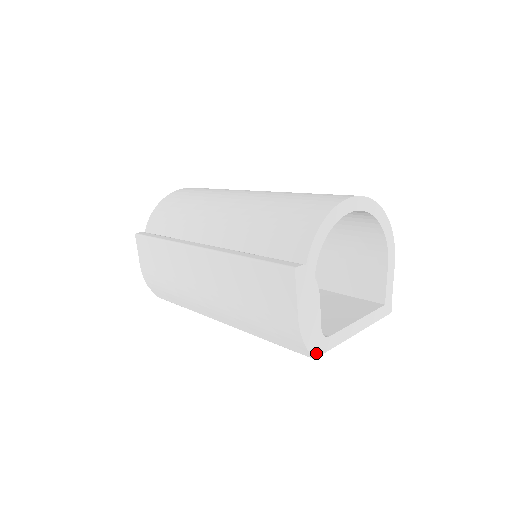
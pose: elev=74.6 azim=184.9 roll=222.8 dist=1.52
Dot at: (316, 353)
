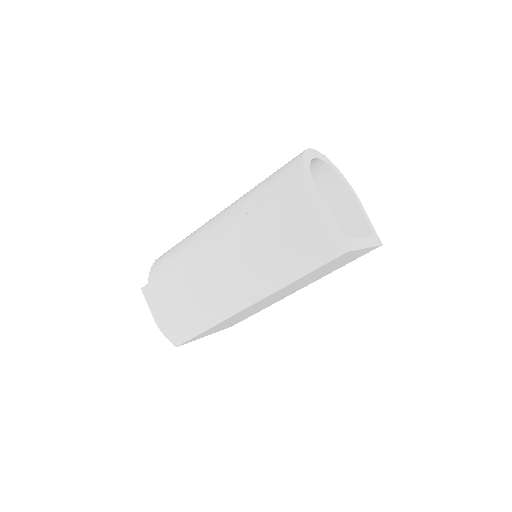
Dot at: (346, 248)
